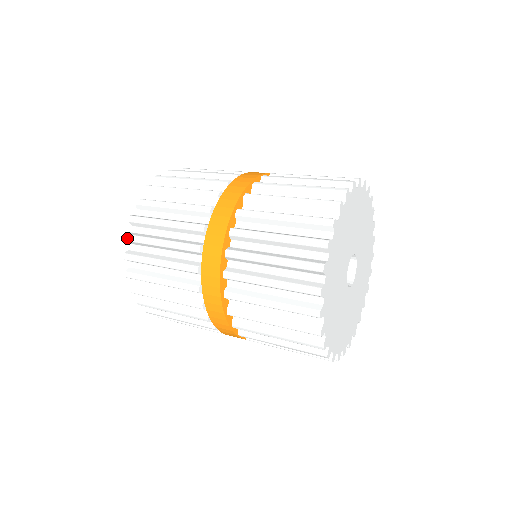
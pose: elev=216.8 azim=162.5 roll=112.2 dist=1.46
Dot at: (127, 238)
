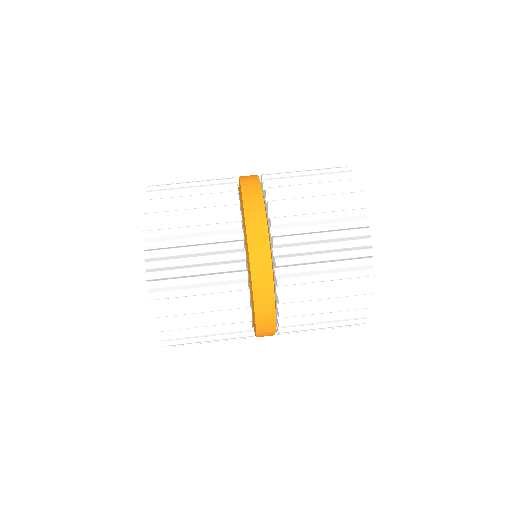
Dot at: (147, 255)
